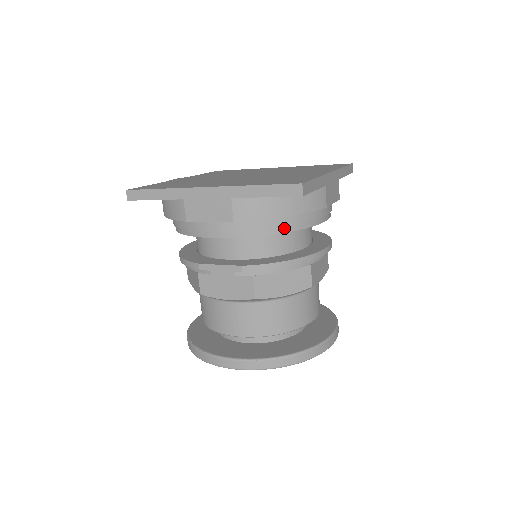
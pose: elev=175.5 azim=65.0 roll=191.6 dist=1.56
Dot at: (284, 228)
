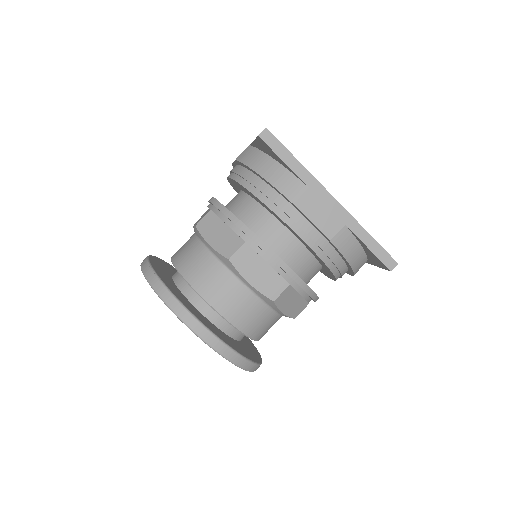
Dot at: (253, 189)
